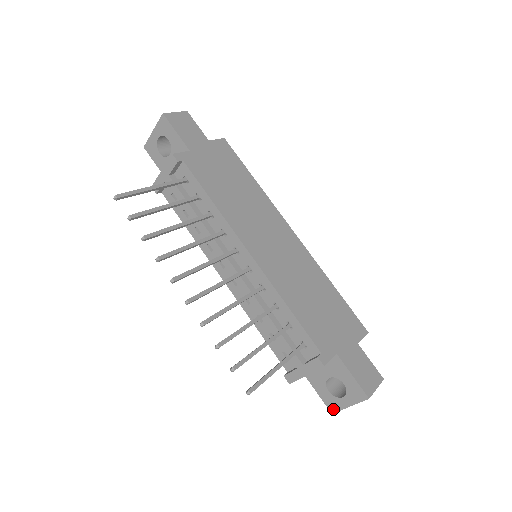
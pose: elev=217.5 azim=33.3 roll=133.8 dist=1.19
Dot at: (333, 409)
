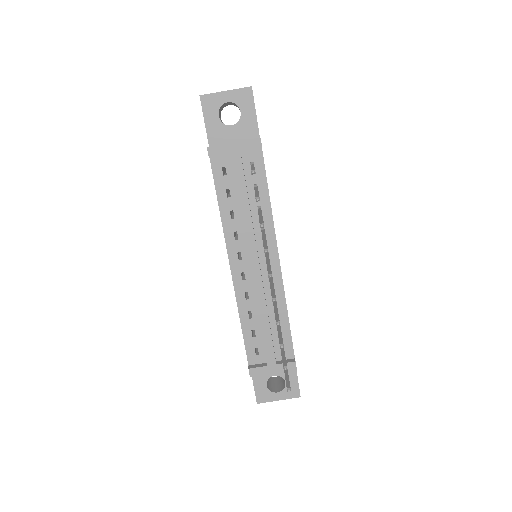
Dot at: (261, 400)
